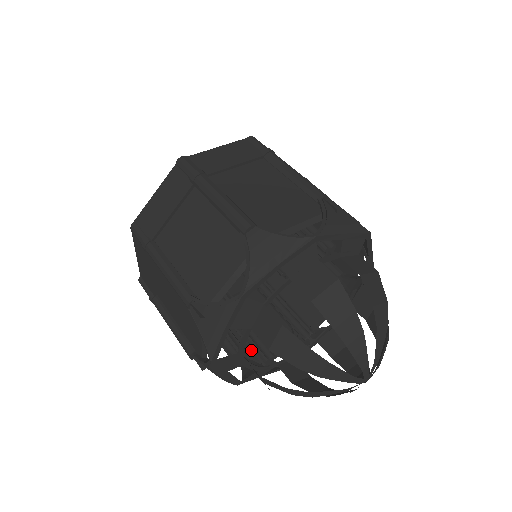
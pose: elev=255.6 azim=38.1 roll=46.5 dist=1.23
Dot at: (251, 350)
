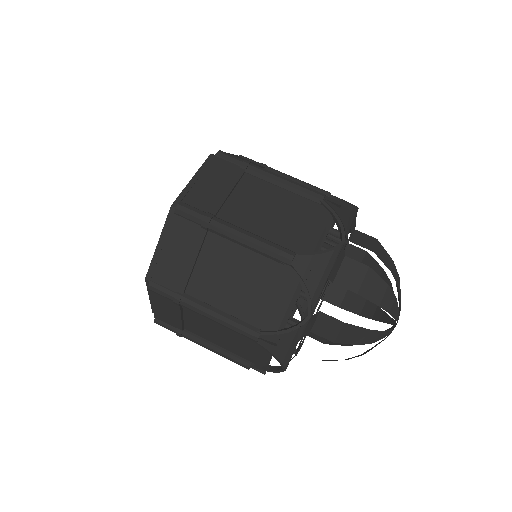
Dot at: occluded
